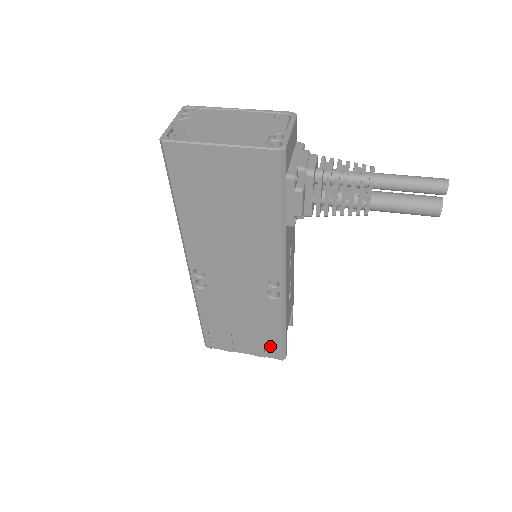
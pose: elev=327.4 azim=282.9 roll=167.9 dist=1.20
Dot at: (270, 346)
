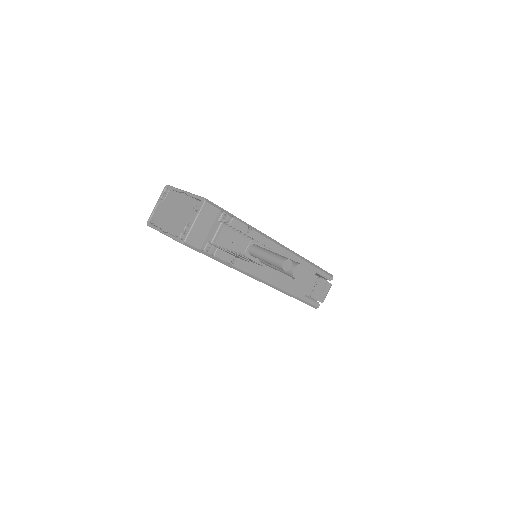
Dot at: occluded
